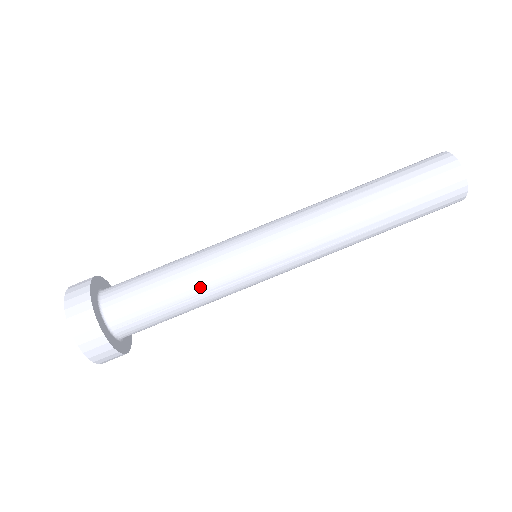
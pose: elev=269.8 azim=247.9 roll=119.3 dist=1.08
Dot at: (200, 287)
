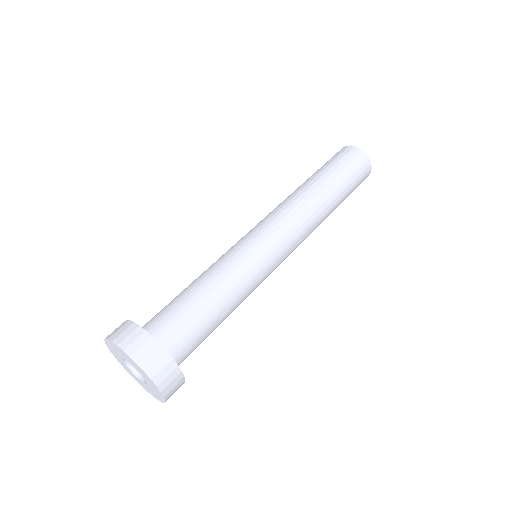
Dot at: (225, 281)
